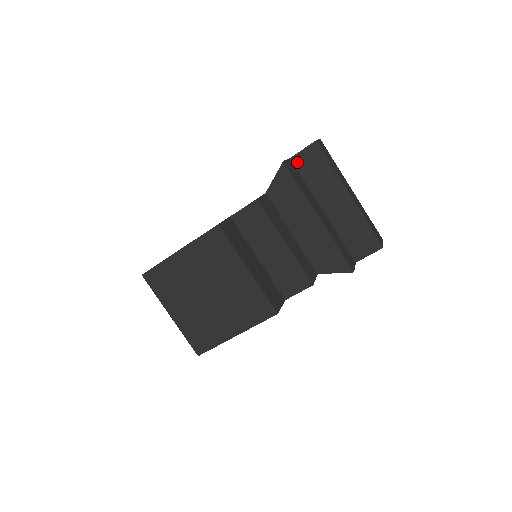
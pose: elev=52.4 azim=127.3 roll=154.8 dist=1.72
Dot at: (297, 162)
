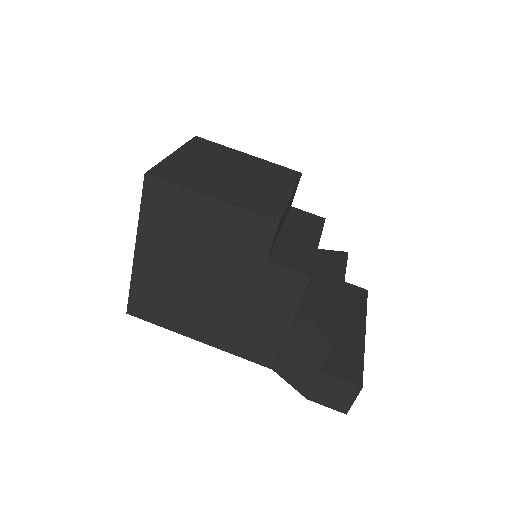
Dot at: occluded
